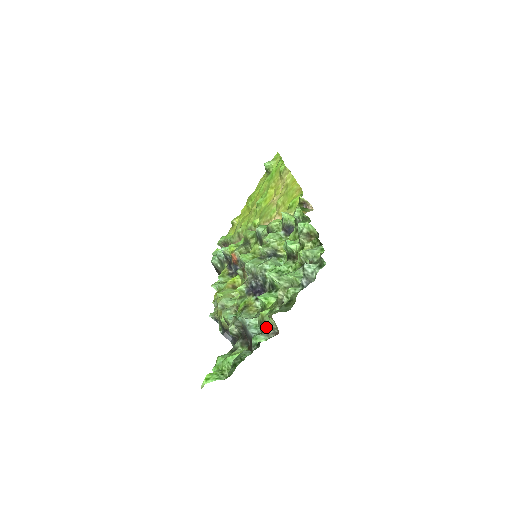
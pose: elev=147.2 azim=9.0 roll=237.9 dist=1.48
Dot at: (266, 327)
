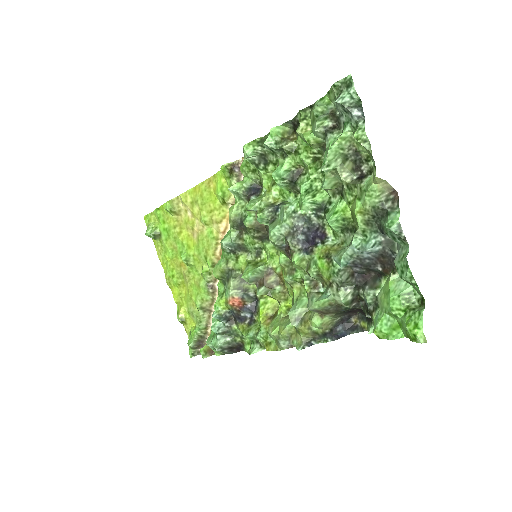
Dot at: (381, 206)
